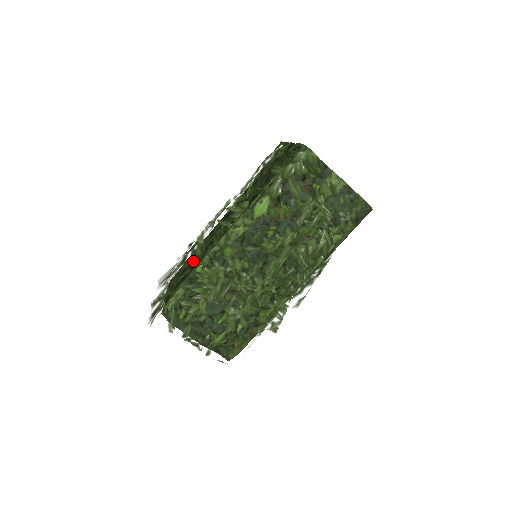
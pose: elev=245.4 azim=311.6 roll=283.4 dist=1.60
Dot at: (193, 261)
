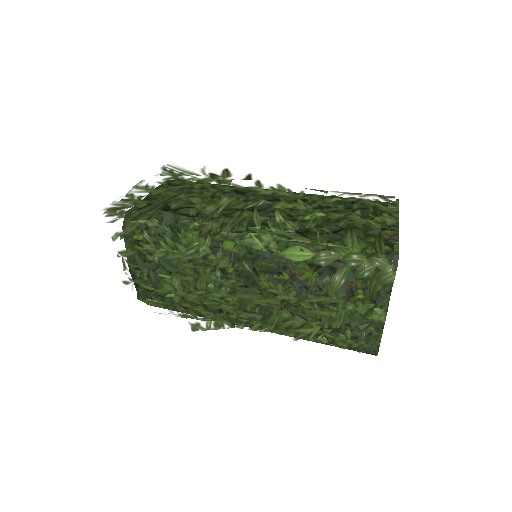
Dot at: (196, 211)
